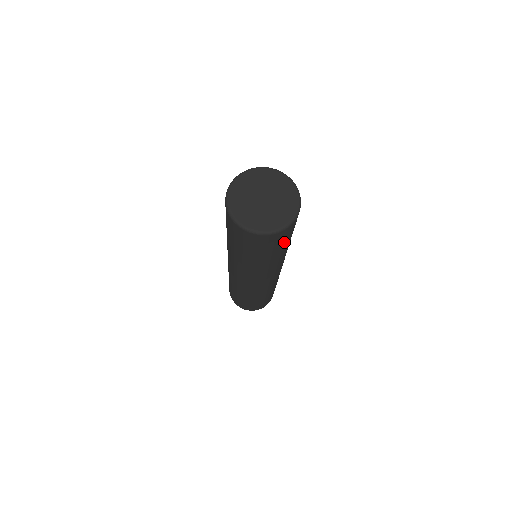
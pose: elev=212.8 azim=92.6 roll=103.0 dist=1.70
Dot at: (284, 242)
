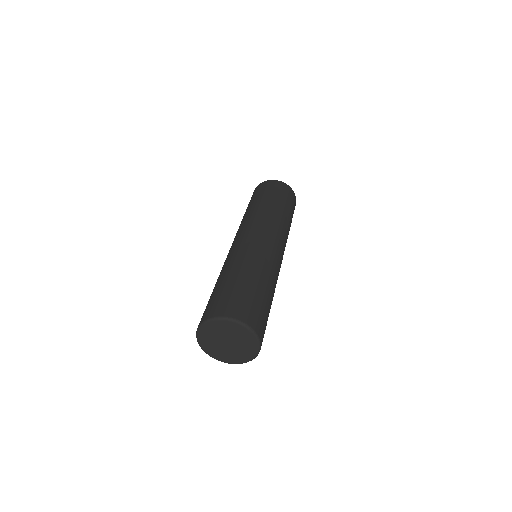
Dot at: occluded
